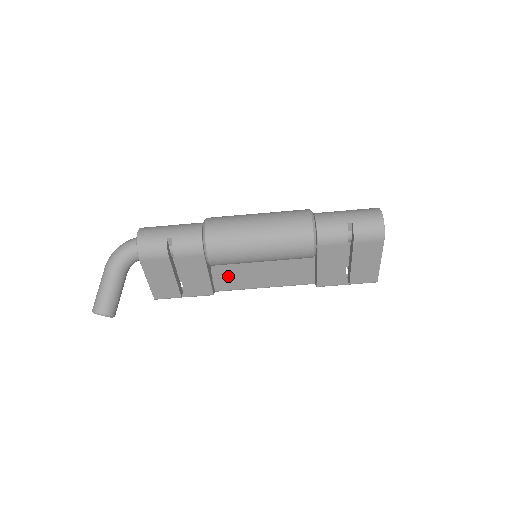
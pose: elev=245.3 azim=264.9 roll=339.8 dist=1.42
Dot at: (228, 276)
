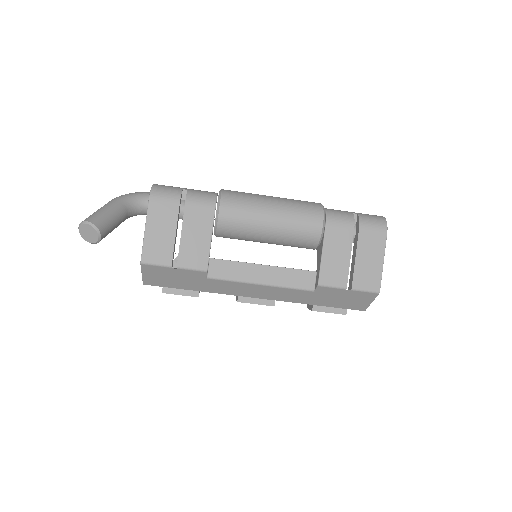
Dot at: (226, 260)
